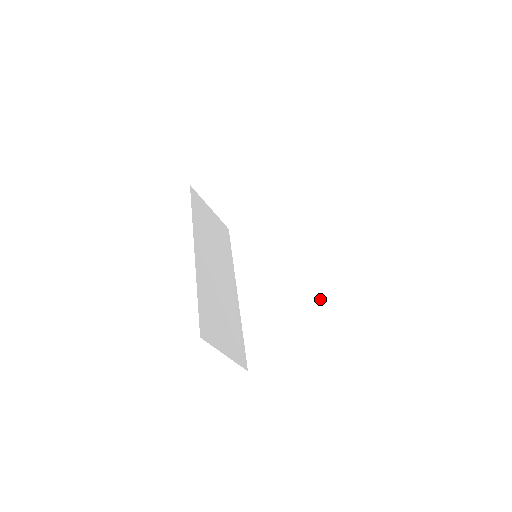
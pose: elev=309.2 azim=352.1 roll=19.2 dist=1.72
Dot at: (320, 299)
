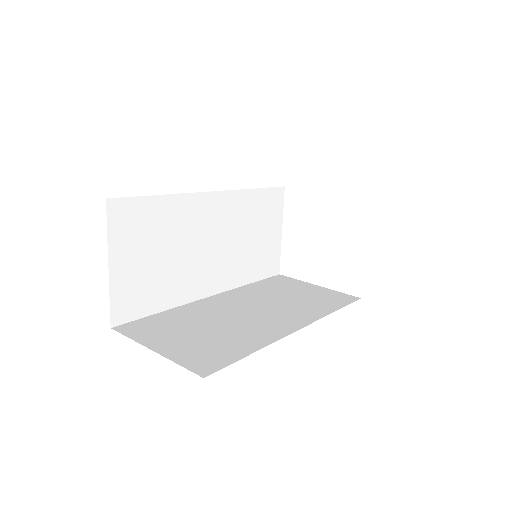
Dot at: (258, 348)
